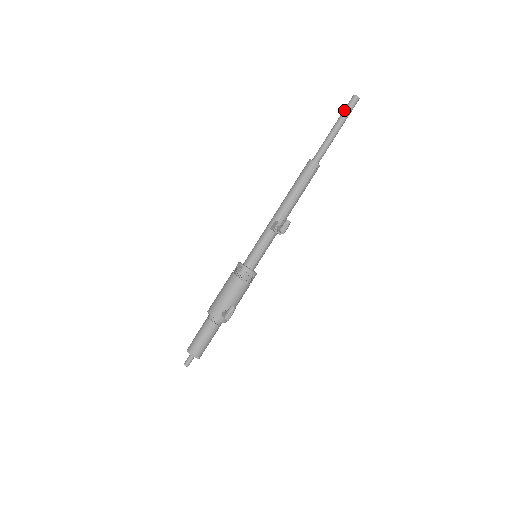
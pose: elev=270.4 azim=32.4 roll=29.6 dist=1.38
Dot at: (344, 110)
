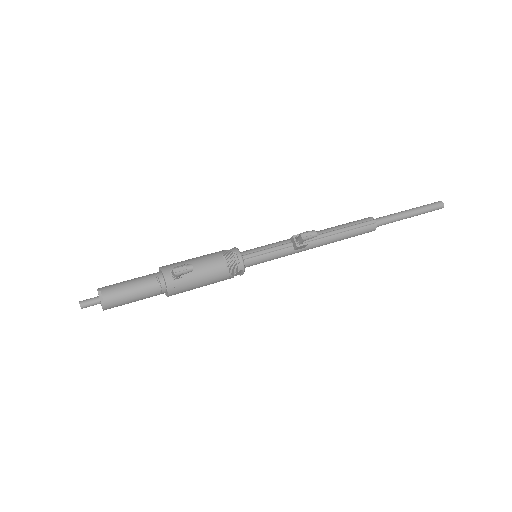
Dot at: (424, 205)
